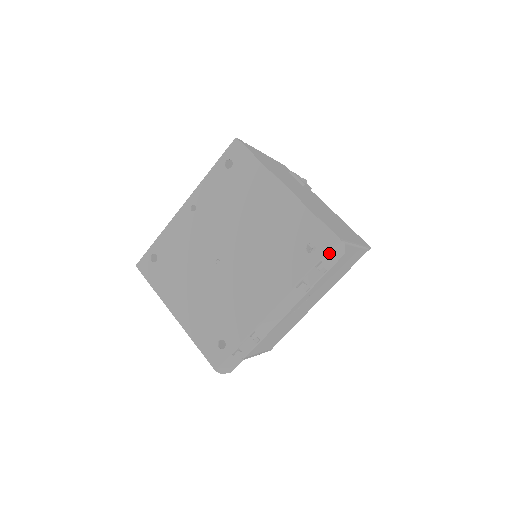
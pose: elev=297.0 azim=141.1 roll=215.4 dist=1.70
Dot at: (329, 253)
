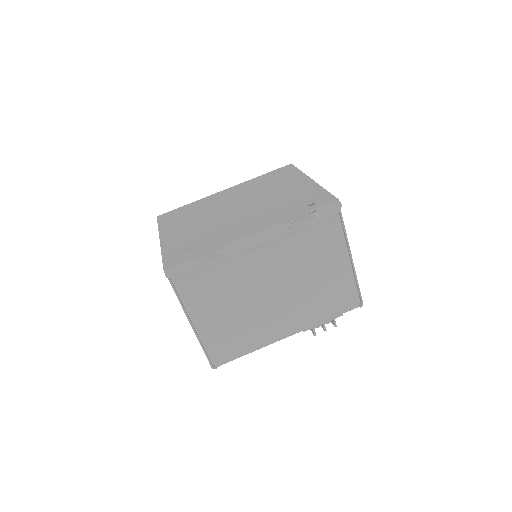
Dot at: (325, 207)
